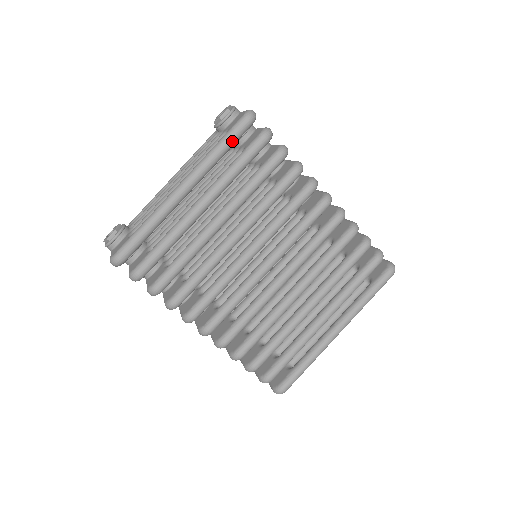
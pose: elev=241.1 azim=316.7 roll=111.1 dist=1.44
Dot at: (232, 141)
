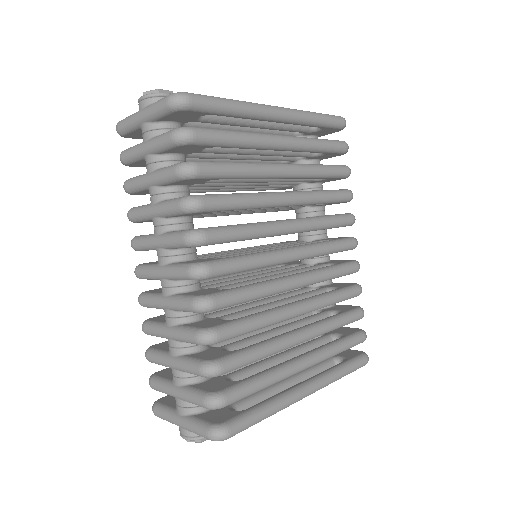
Dot at: (328, 121)
